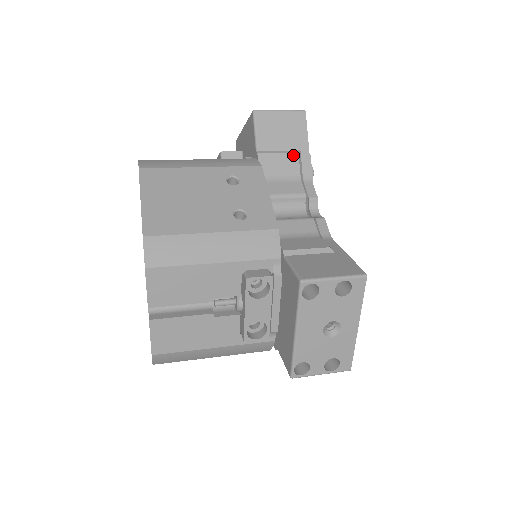
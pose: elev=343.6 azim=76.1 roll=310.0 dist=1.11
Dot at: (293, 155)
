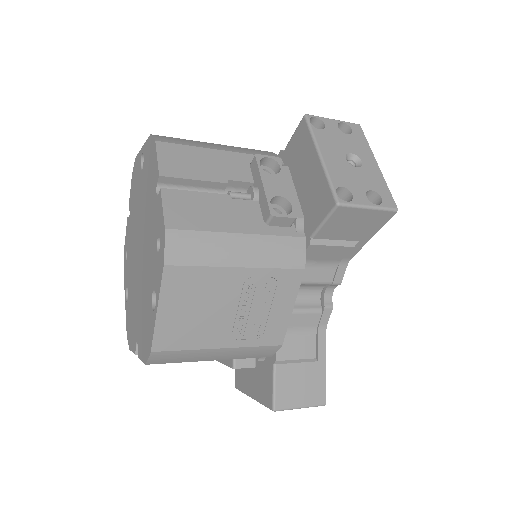
Dot at: occluded
